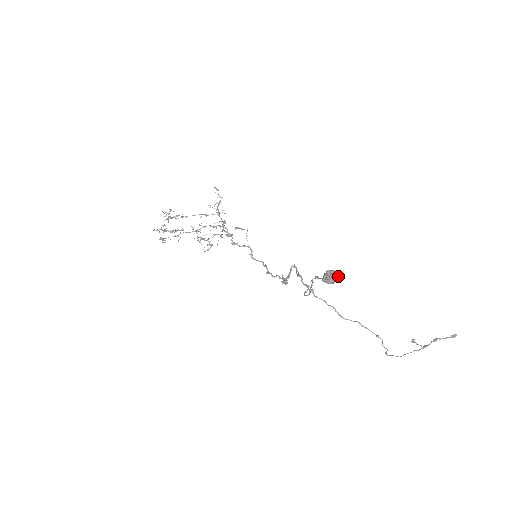
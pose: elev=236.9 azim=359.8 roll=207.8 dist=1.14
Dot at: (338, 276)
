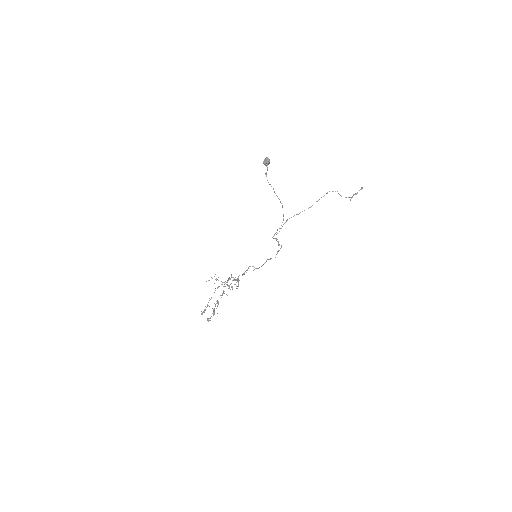
Dot at: (268, 158)
